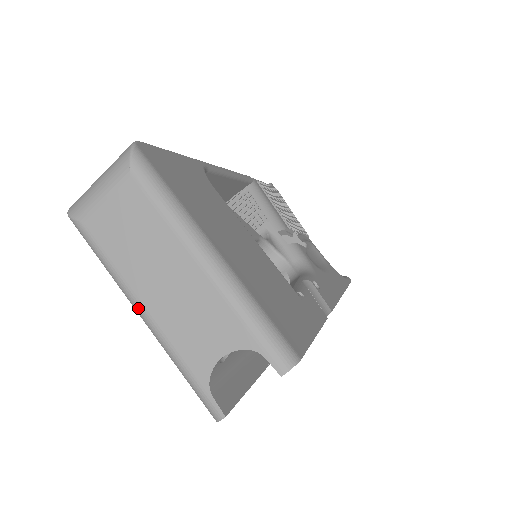
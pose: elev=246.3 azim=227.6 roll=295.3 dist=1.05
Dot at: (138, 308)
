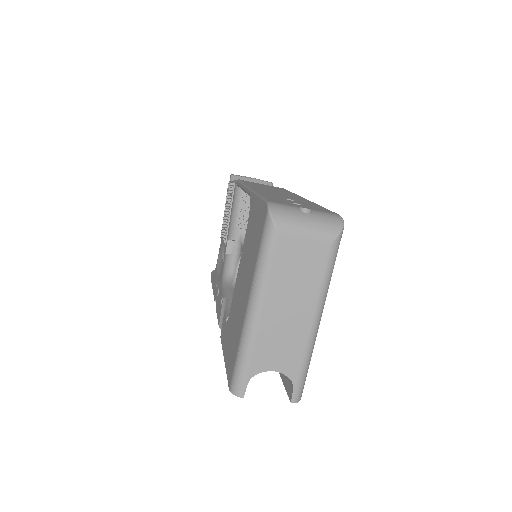
Dot at: (257, 307)
